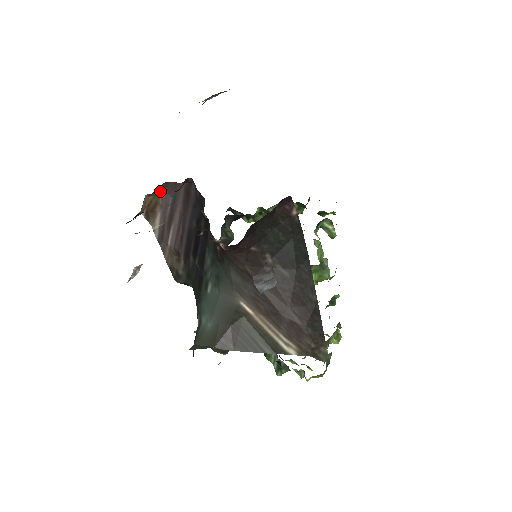
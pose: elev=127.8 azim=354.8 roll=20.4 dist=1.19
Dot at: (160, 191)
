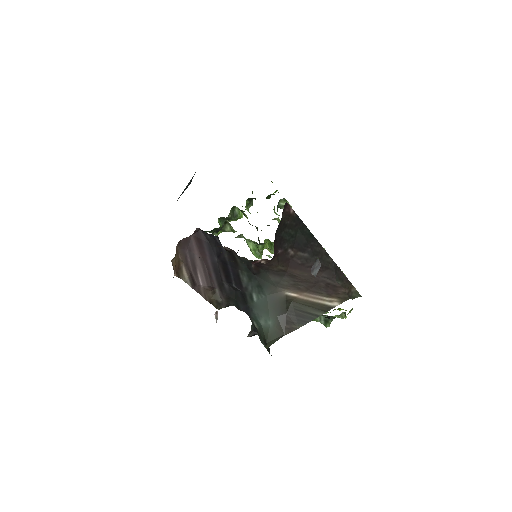
Dot at: (177, 251)
